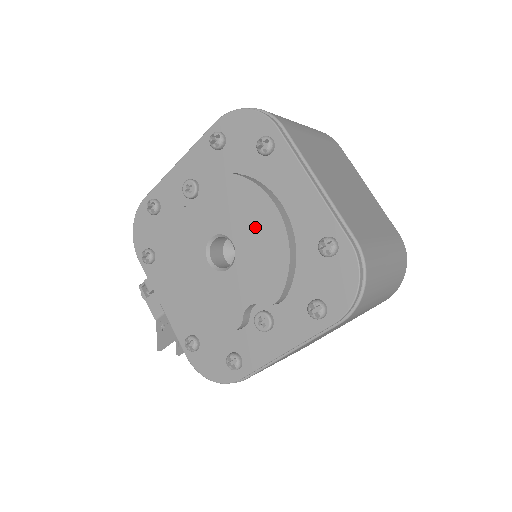
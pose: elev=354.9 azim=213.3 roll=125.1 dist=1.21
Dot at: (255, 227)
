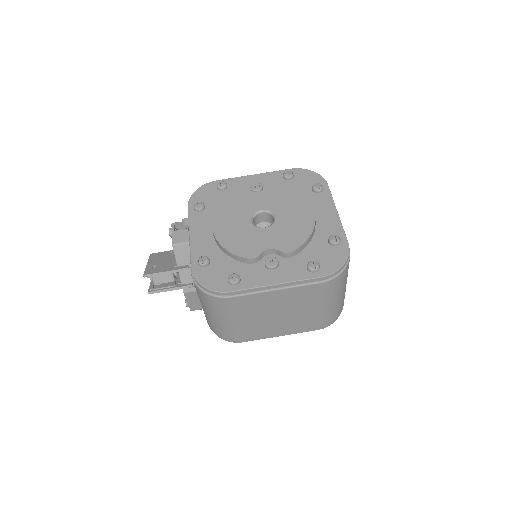
Dot at: (295, 215)
